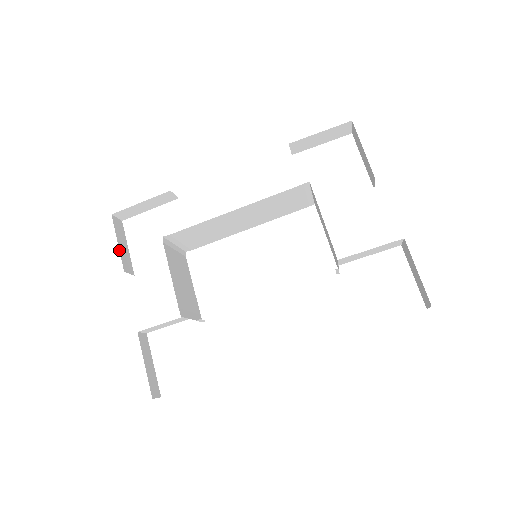
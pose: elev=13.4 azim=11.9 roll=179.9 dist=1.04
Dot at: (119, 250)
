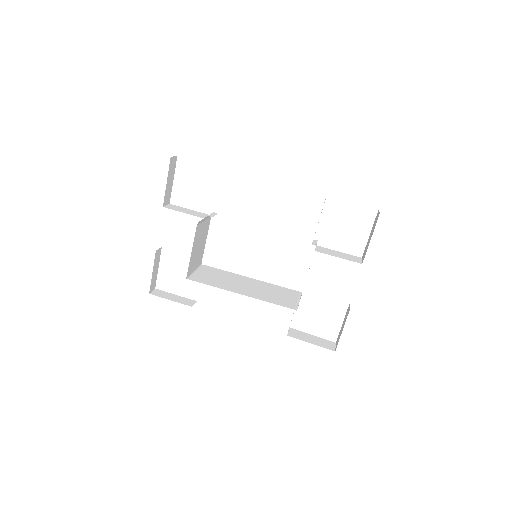
Dot at: occluded
